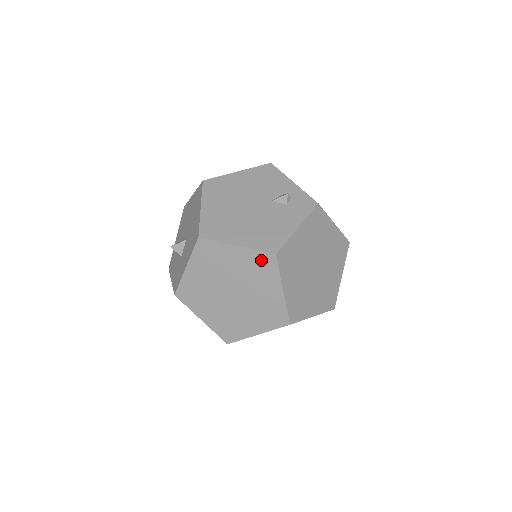
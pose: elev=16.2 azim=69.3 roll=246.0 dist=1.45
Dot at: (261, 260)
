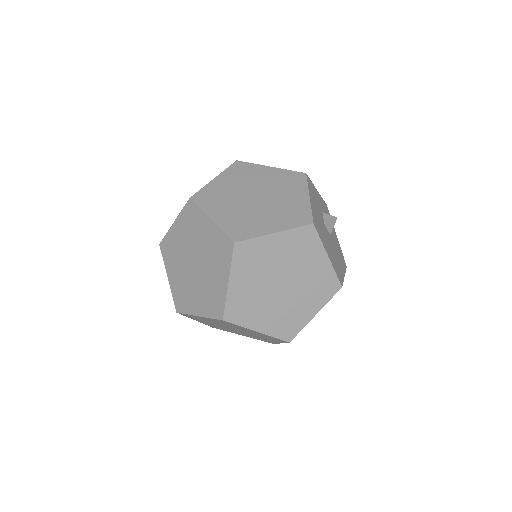
Dot at: (188, 214)
